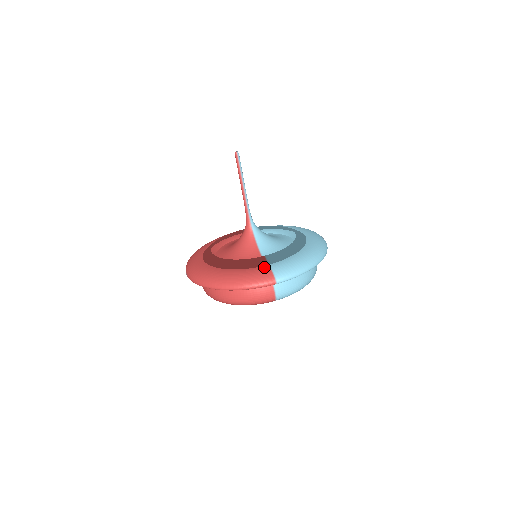
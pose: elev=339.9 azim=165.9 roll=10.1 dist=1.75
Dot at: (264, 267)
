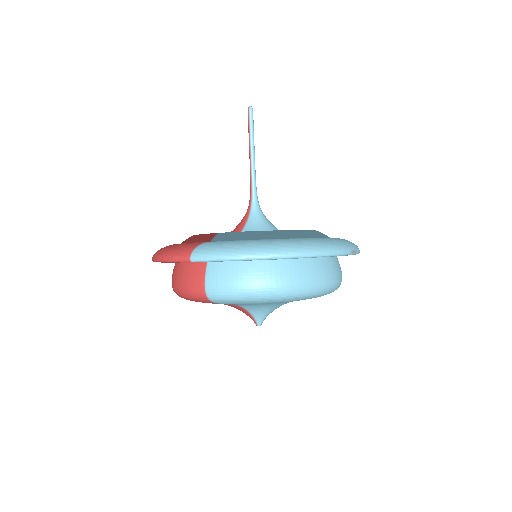
Dot at: (201, 242)
